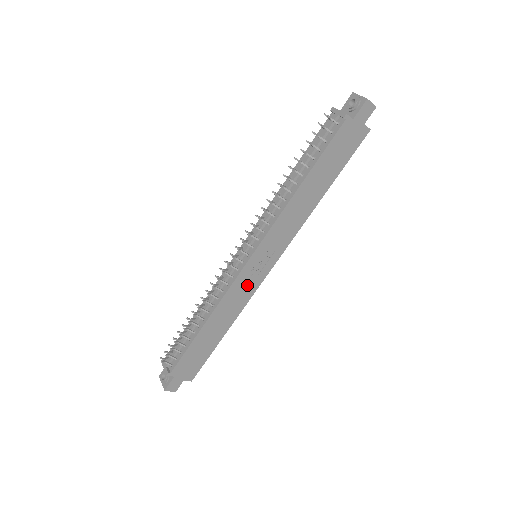
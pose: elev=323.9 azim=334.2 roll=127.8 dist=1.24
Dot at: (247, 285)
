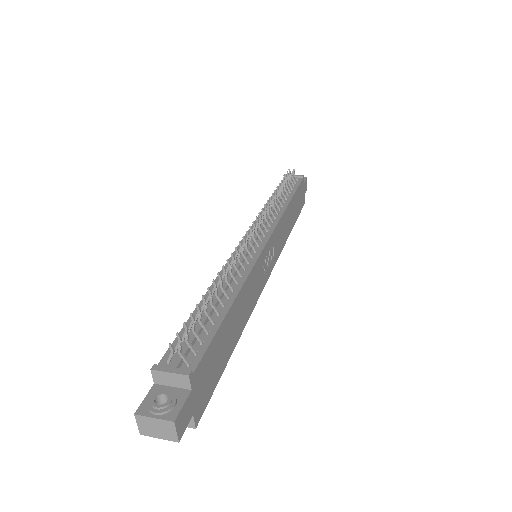
Dot at: (259, 278)
